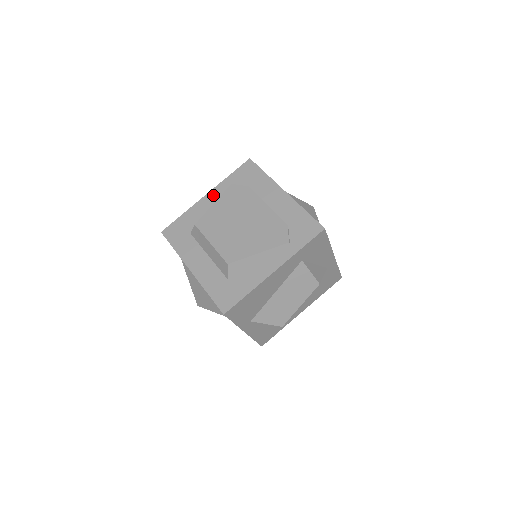
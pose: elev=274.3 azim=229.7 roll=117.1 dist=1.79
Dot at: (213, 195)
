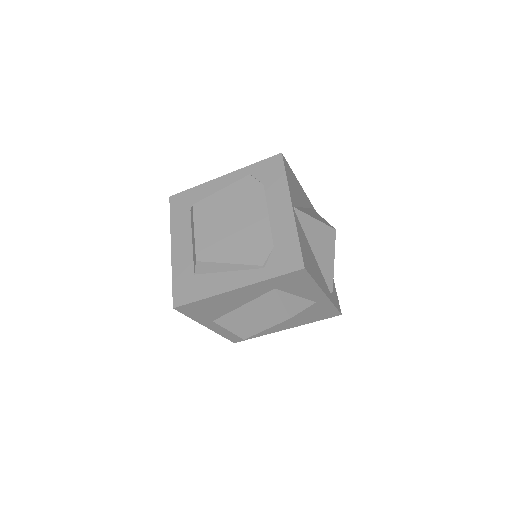
Dot at: (229, 179)
